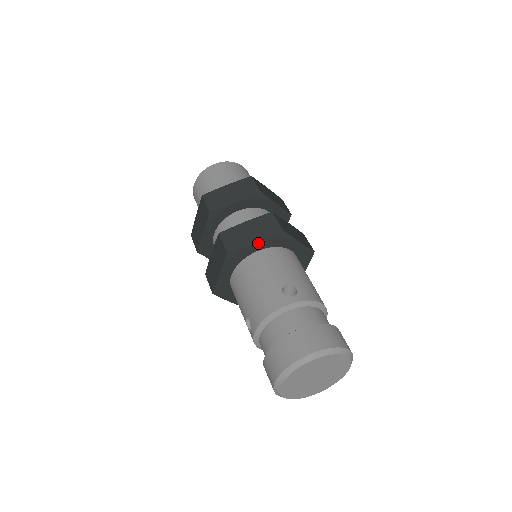
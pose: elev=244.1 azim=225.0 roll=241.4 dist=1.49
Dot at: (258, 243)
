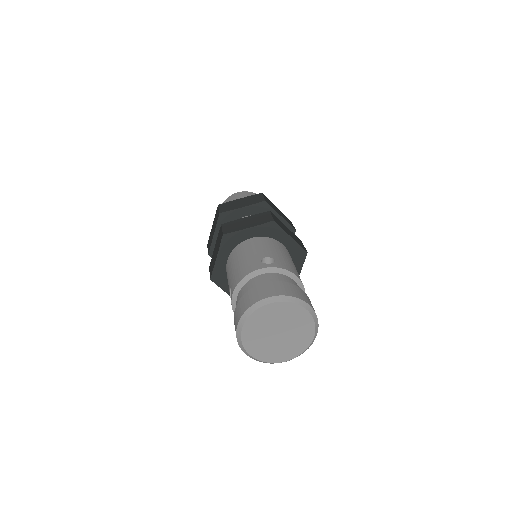
Dot at: (251, 229)
